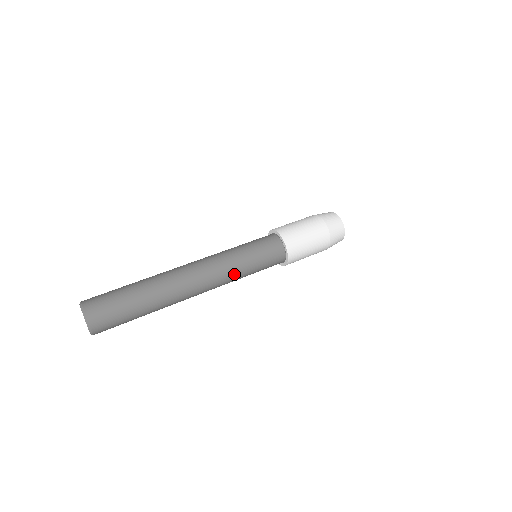
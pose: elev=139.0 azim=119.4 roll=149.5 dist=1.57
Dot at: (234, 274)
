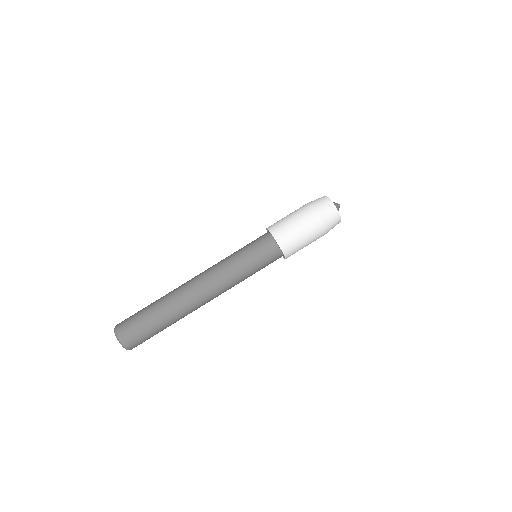
Dot at: (236, 281)
